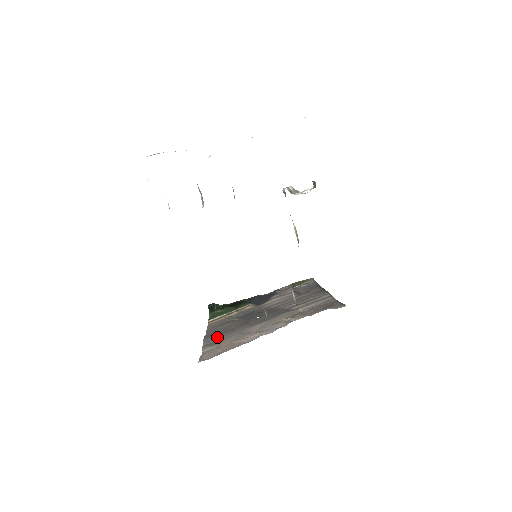
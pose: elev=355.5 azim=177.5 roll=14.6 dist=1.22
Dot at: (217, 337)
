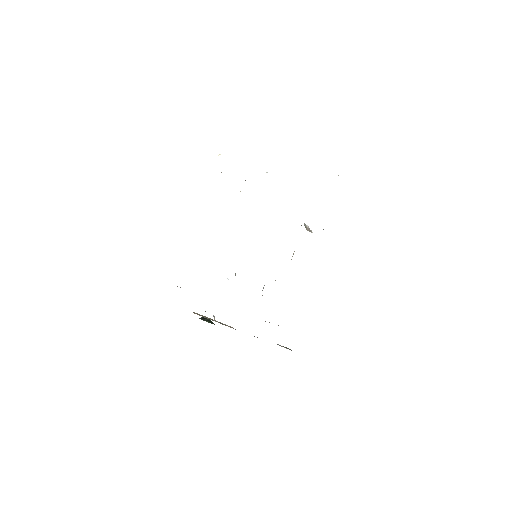
Dot at: occluded
